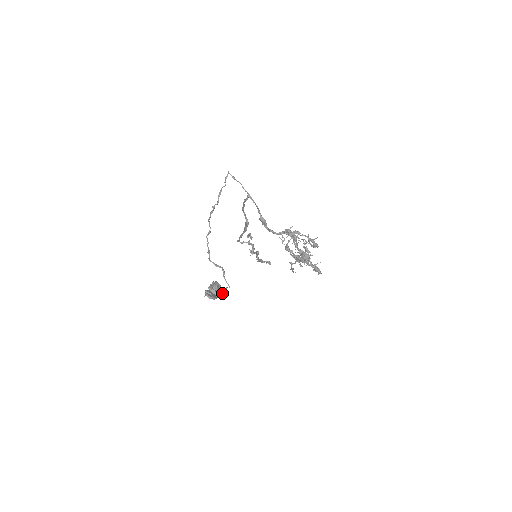
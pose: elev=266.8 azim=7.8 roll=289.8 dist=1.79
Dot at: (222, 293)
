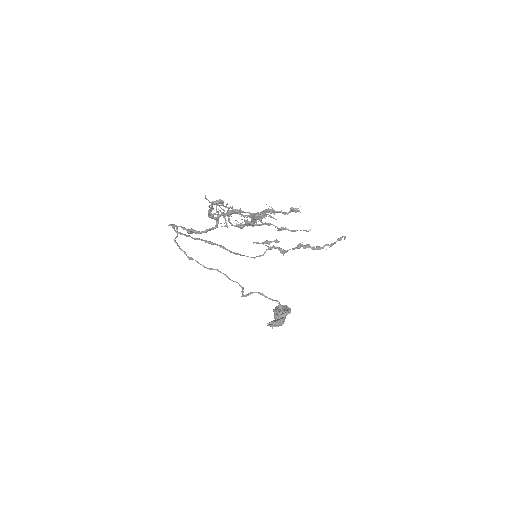
Dot at: (281, 312)
